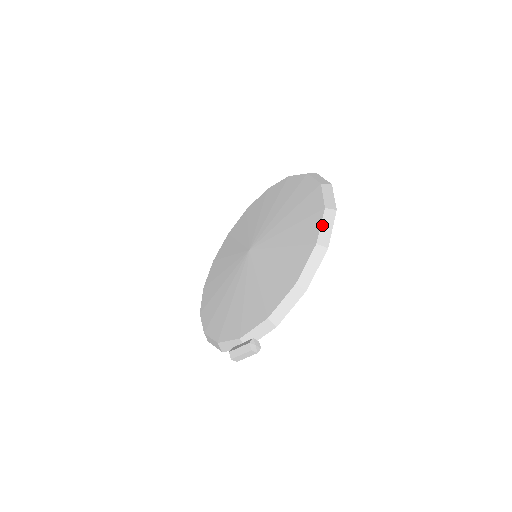
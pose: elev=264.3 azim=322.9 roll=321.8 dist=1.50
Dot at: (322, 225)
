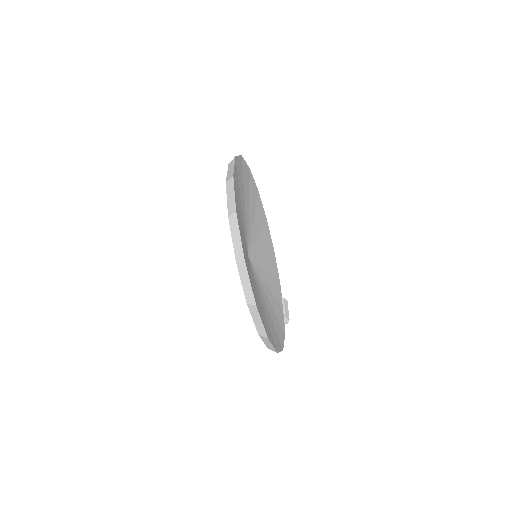
Dot at: (264, 342)
